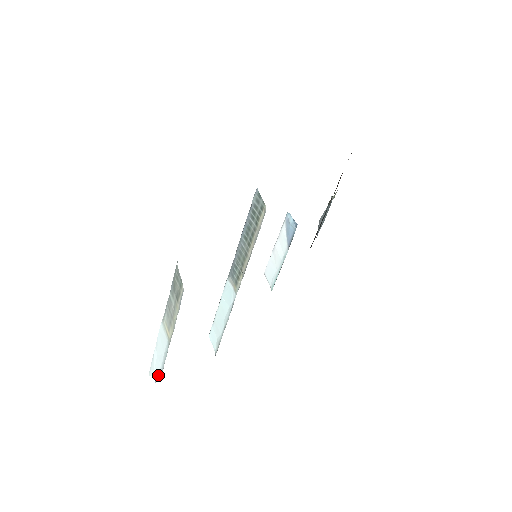
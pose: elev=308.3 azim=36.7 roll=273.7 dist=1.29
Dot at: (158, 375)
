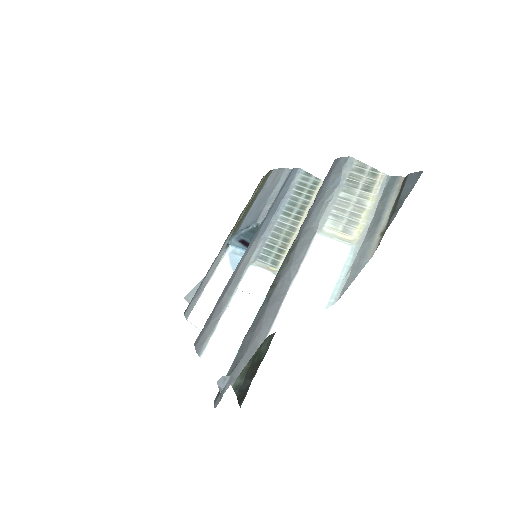
Dot at: (317, 311)
